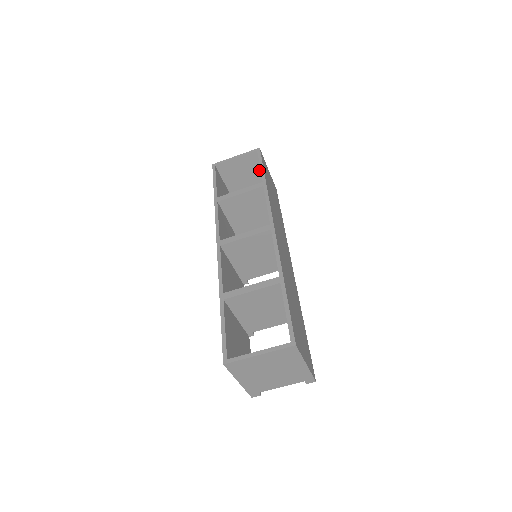
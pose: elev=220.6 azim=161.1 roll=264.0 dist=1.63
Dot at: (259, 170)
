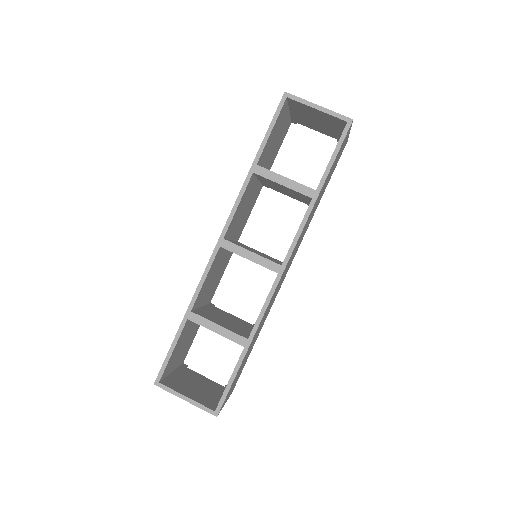
Dot at: (338, 128)
